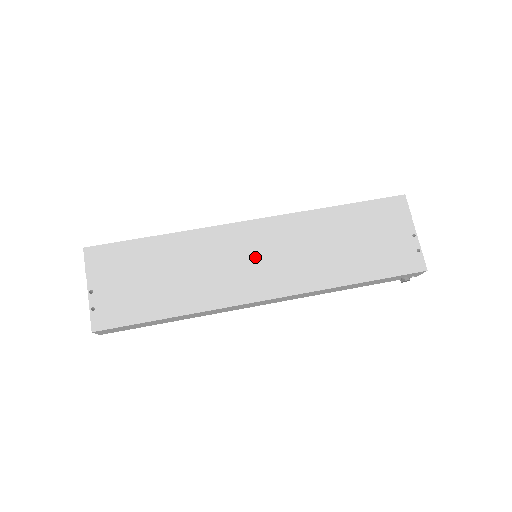
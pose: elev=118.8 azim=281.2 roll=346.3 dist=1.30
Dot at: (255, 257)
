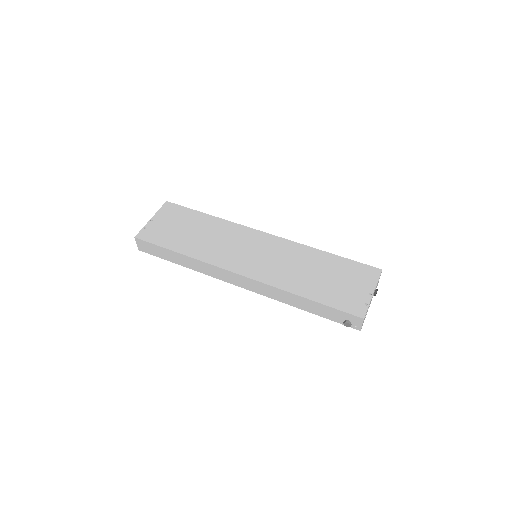
Dot at: (253, 251)
